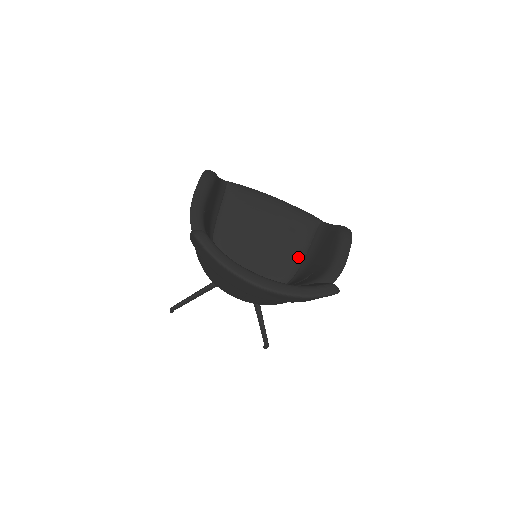
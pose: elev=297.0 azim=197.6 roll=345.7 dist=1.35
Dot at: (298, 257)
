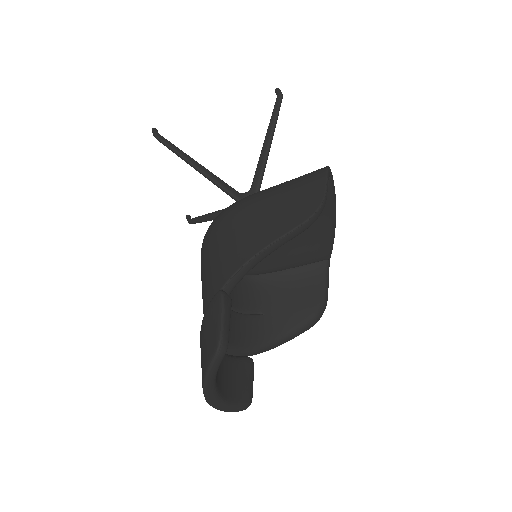
Dot at: (280, 269)
